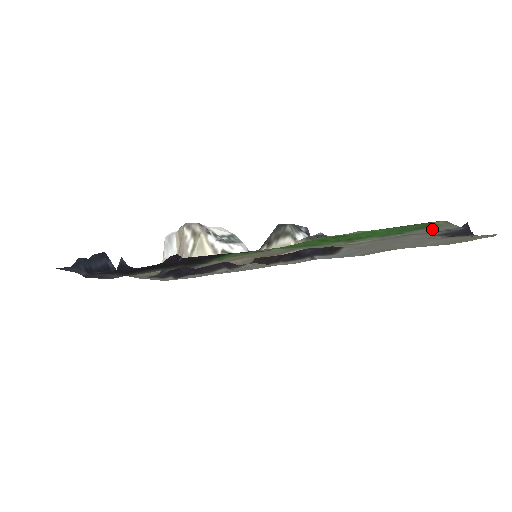
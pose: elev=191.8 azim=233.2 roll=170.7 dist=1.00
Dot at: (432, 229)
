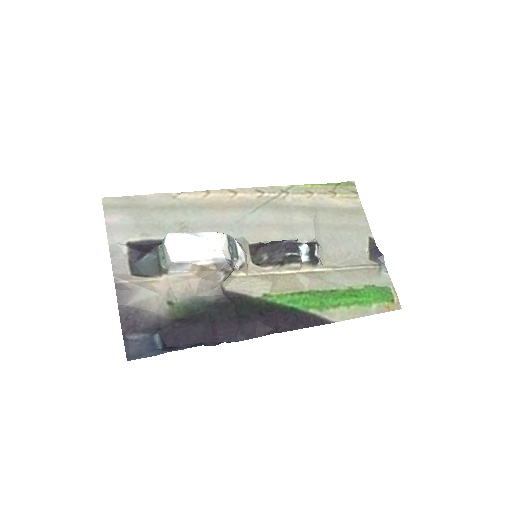
Dot at: (383, 280)
